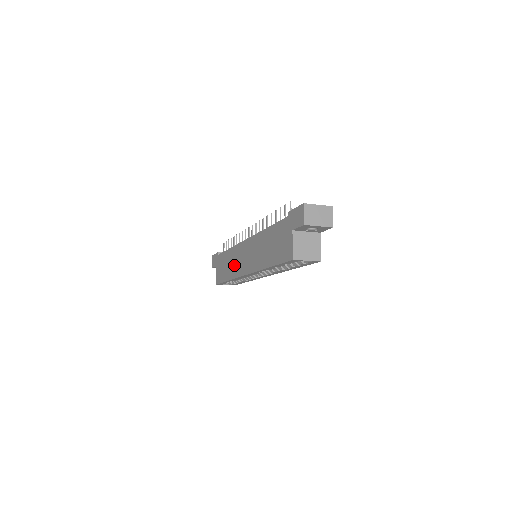
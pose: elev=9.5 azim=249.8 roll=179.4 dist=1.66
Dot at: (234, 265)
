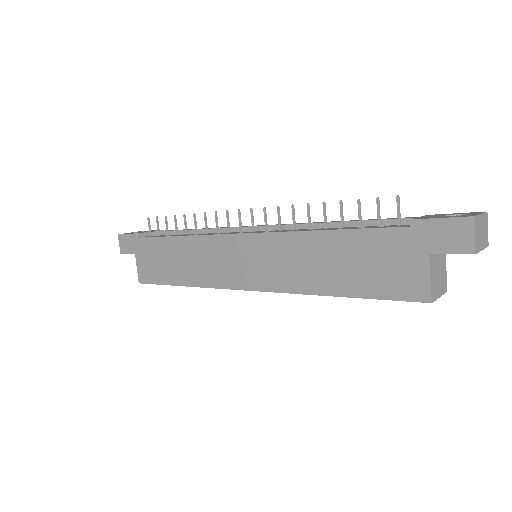
Dot at: (205, 267)
